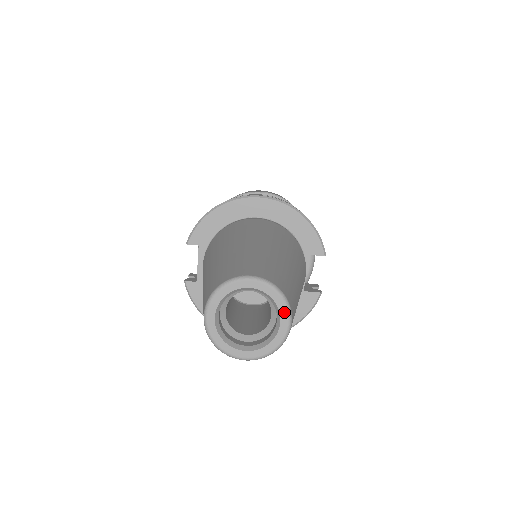
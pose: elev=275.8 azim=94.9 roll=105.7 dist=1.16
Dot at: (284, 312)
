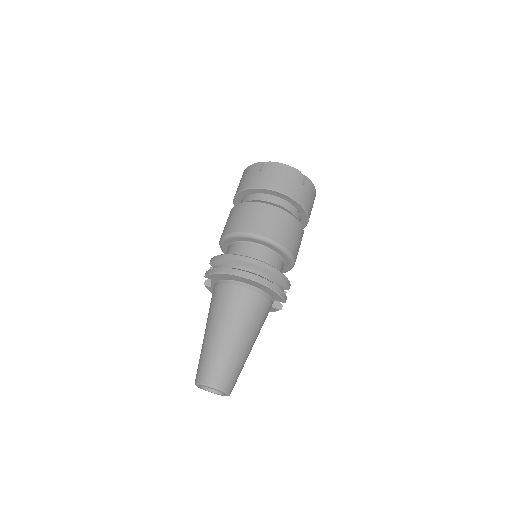
Dot at: (226, 395)
